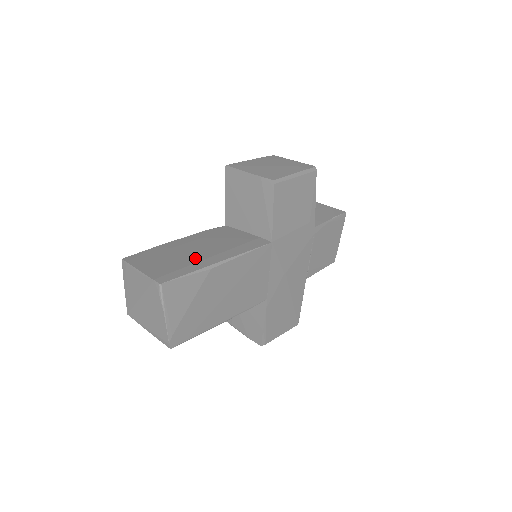
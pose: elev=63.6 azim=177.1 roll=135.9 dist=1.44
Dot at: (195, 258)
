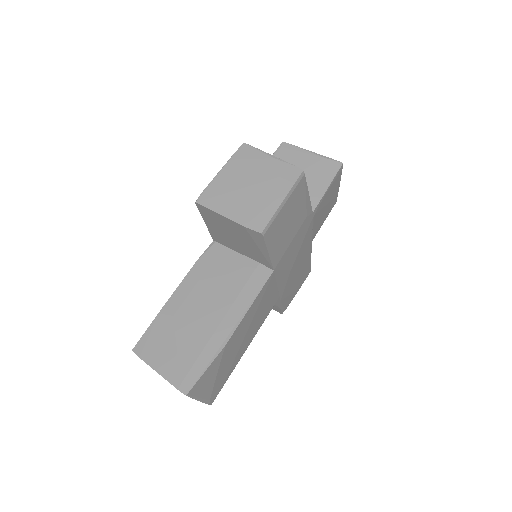
Dot at: (204, 333)
